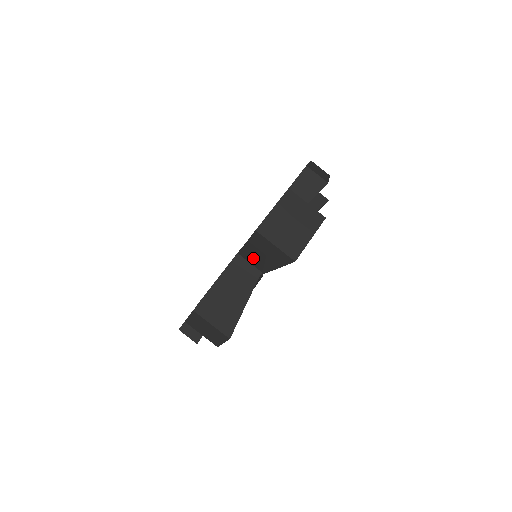
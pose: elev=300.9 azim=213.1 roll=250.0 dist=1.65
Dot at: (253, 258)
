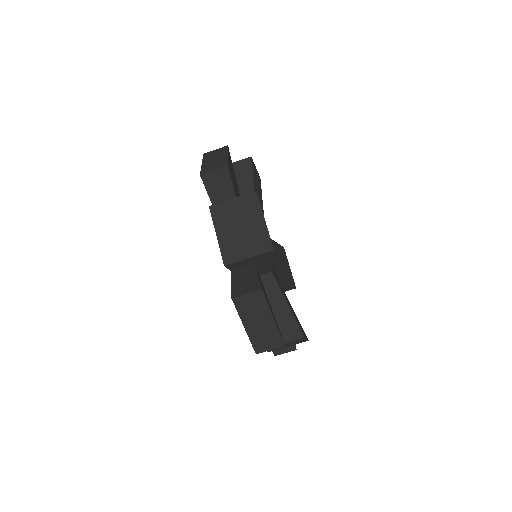
Dot at: (246, 285)
